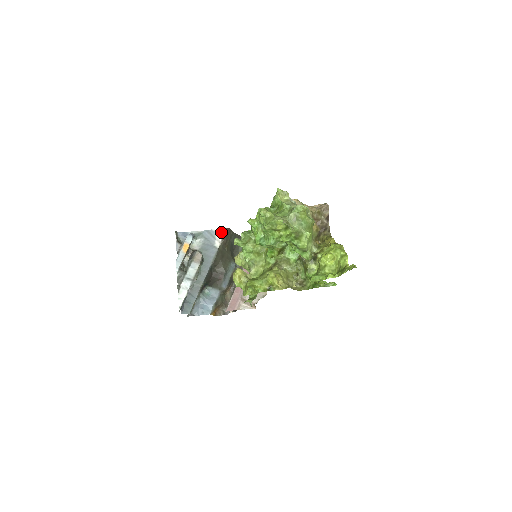
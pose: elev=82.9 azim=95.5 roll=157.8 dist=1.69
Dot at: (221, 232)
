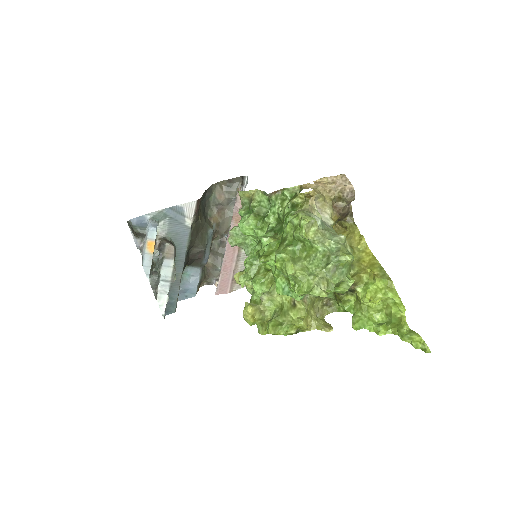
Dot at: (191, 207)
